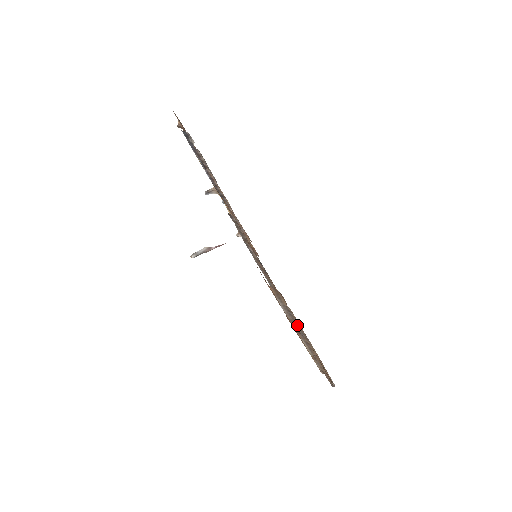
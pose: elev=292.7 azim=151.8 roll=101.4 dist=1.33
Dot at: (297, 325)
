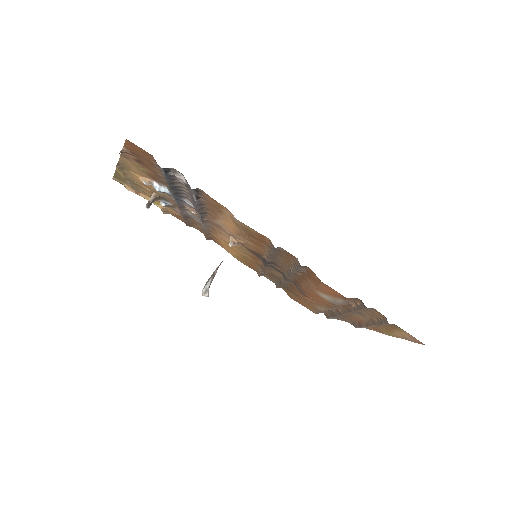
Dot at: (358, 310)
